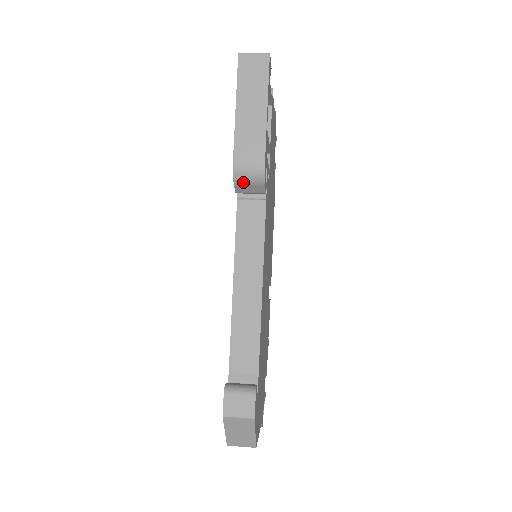
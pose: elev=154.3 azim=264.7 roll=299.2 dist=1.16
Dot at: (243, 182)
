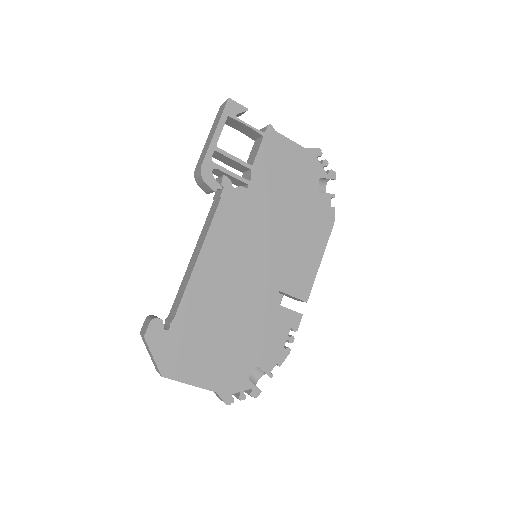
Dot at: (199, 183)
